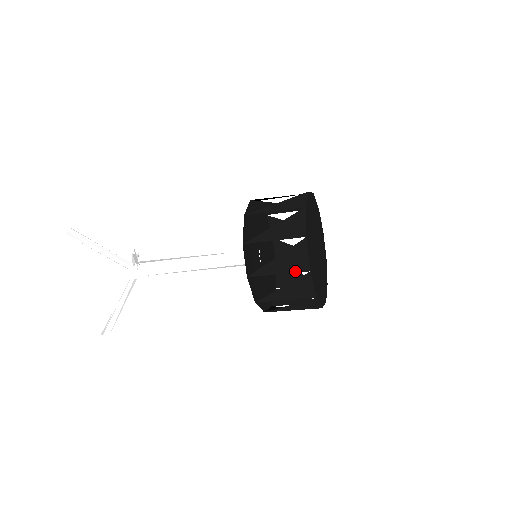
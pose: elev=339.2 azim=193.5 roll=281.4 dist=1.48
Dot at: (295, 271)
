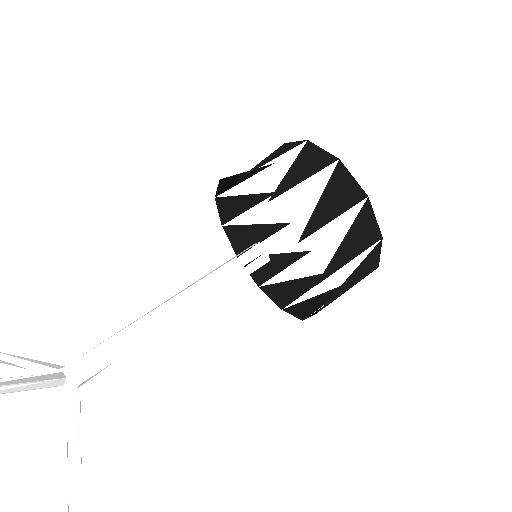
Dot at: (367, 246)
